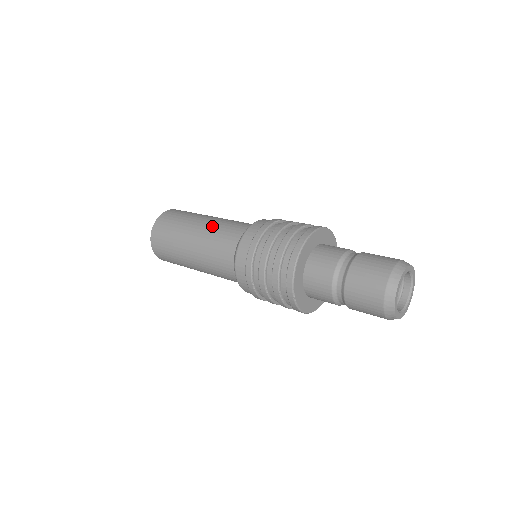
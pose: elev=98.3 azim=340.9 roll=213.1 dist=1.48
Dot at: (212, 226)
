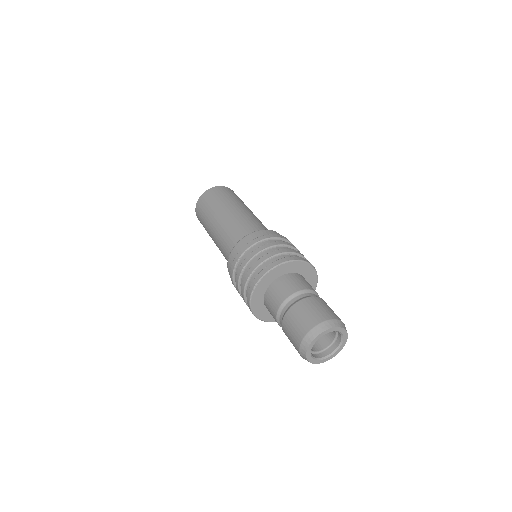
Dot at: (249, 214)
